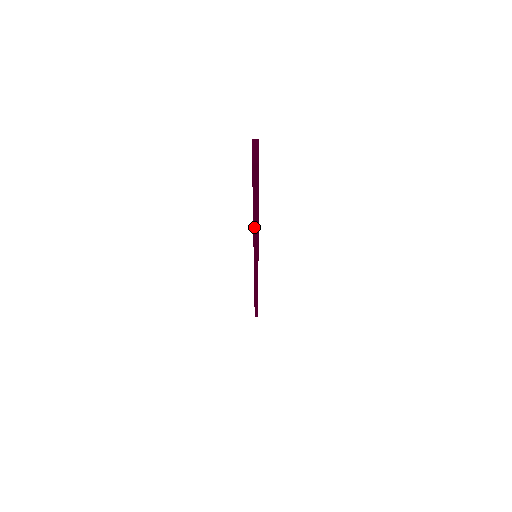
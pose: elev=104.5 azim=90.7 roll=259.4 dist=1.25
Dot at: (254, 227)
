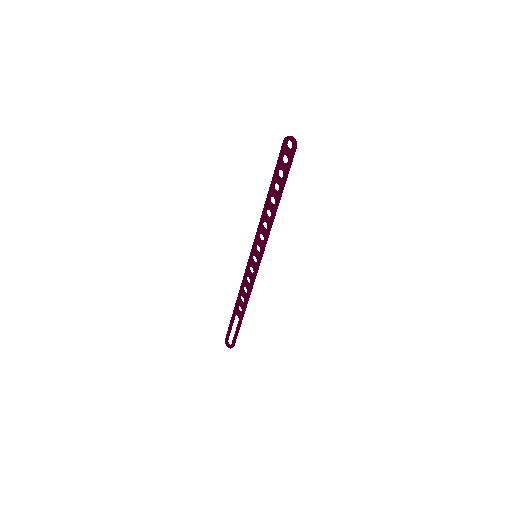
Dot at: (275, 212)
